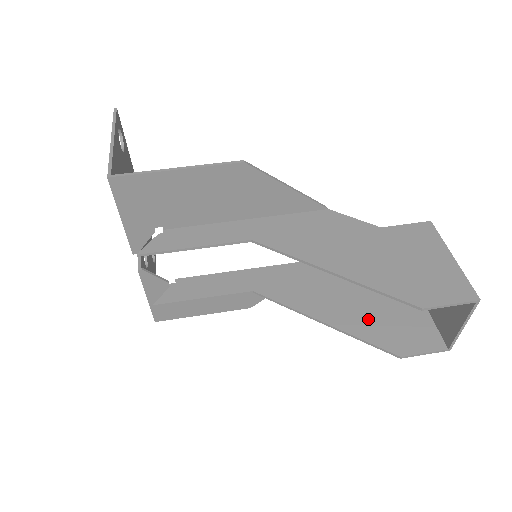
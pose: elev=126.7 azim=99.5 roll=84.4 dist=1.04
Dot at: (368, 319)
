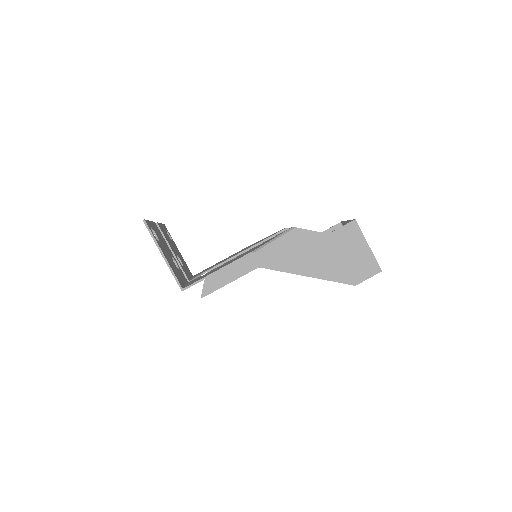
Dot at: occluded
